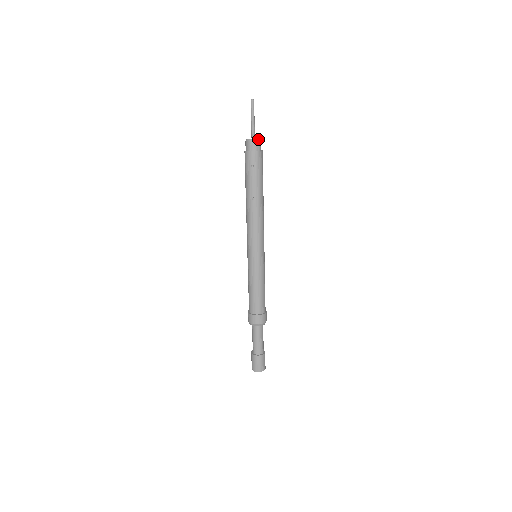
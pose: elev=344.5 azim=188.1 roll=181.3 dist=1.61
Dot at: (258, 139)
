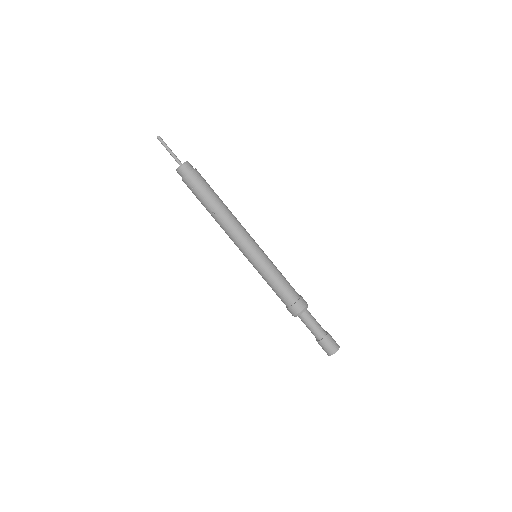
Dot at: (182, 164)
